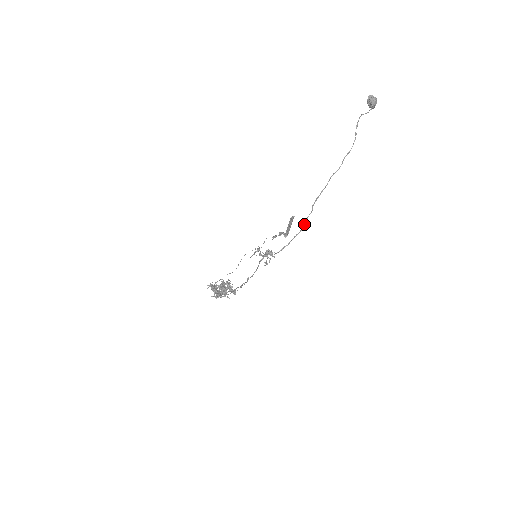
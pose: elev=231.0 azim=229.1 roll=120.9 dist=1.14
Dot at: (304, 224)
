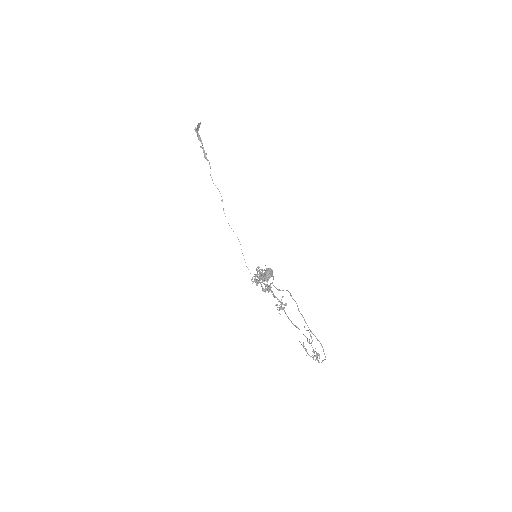
Dot at: occluded
